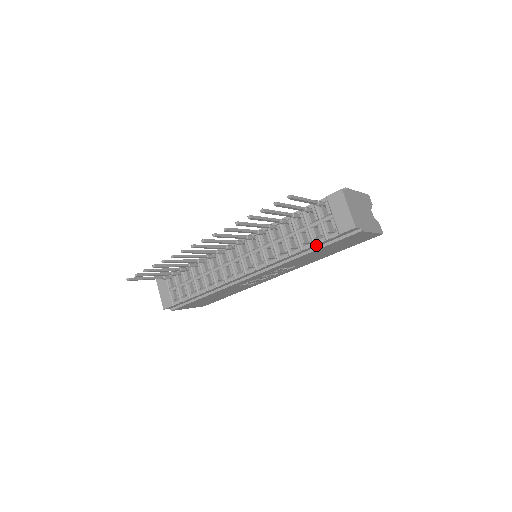
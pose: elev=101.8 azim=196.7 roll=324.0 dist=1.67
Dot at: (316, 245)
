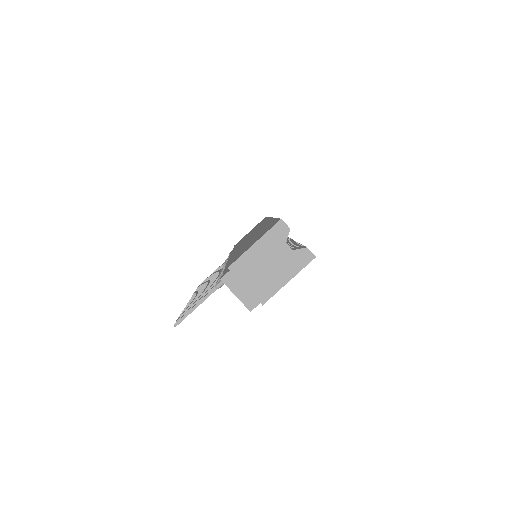
Dot at: occluded
